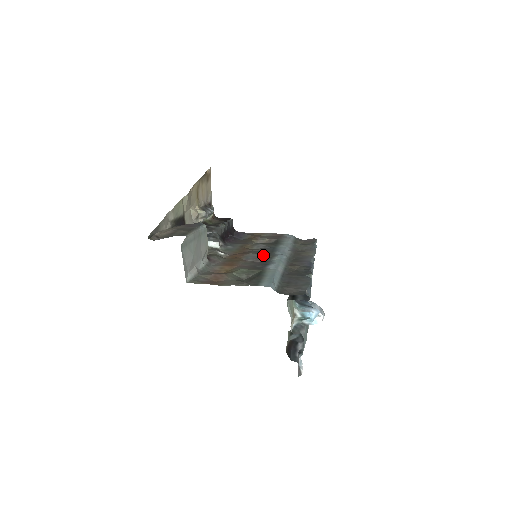
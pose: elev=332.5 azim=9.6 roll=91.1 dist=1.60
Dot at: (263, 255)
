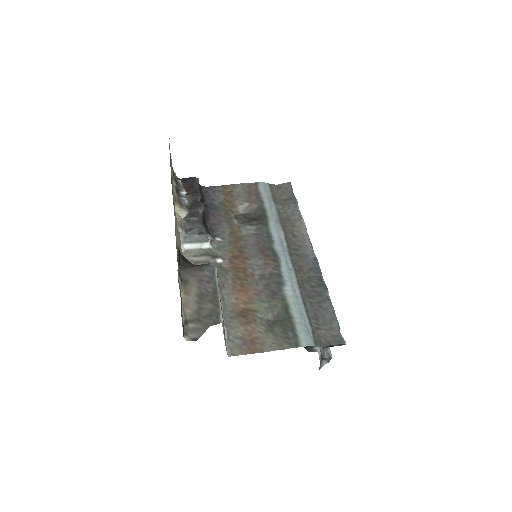
Dot at: (268, 261)
